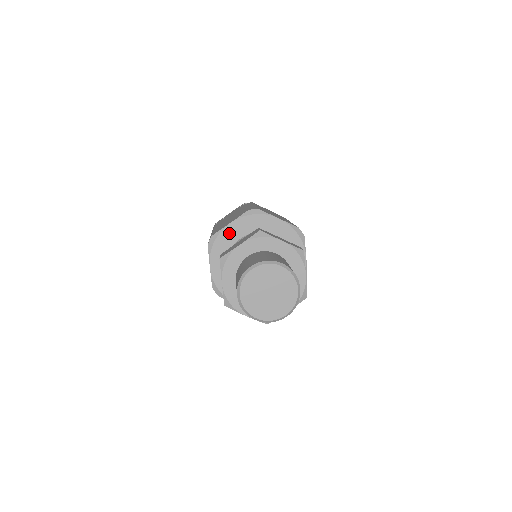
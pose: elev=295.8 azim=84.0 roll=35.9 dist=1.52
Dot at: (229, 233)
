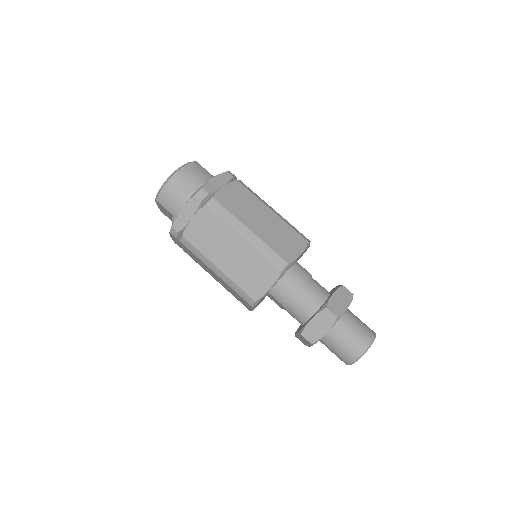
Dot at: (268, 291)
